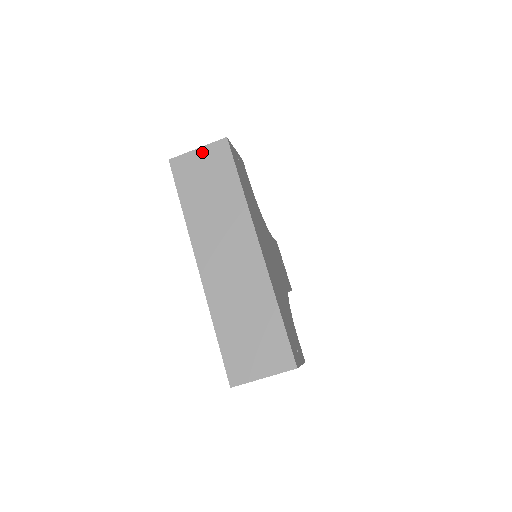
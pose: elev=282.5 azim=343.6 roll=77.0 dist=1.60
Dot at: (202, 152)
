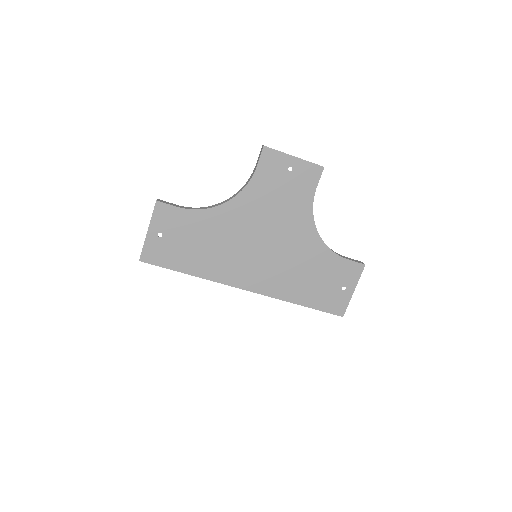
Dot at: occluded
